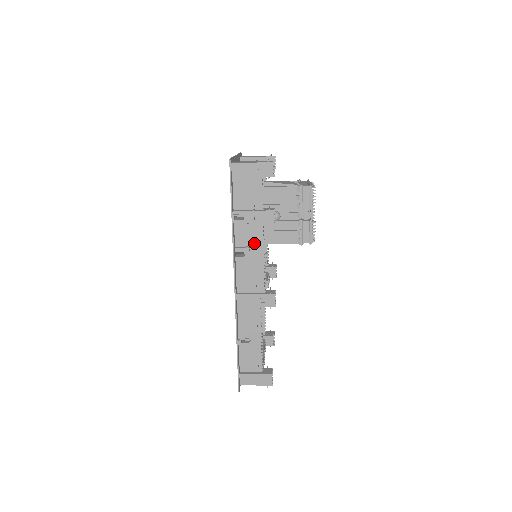
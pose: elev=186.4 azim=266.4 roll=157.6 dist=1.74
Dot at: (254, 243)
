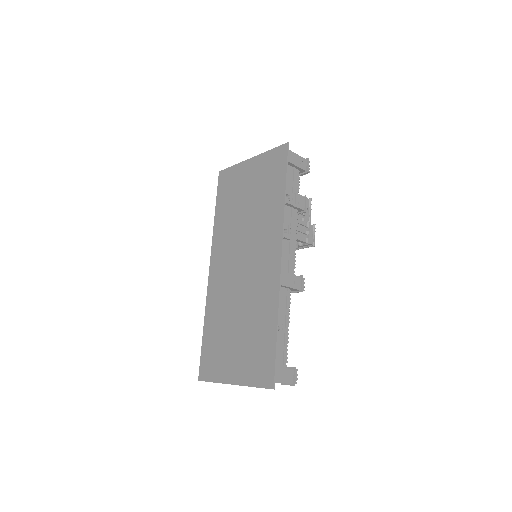
Dot at: (291, 225)
